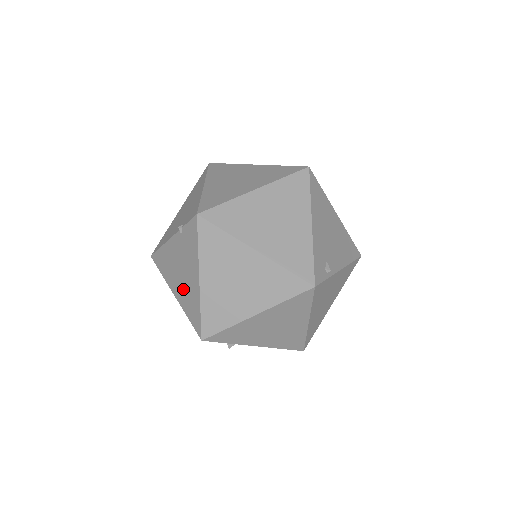
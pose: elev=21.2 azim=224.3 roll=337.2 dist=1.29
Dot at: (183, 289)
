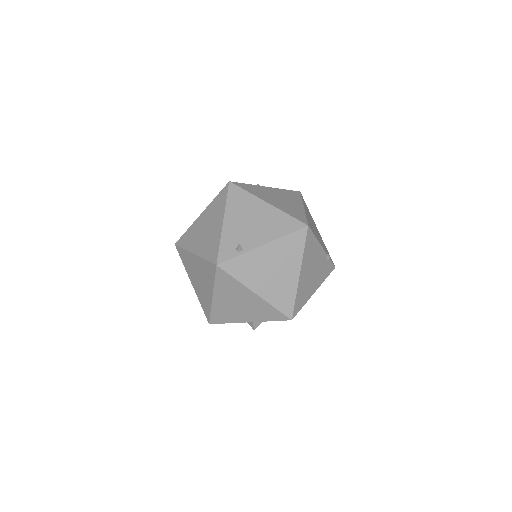
Dot at: occluded
